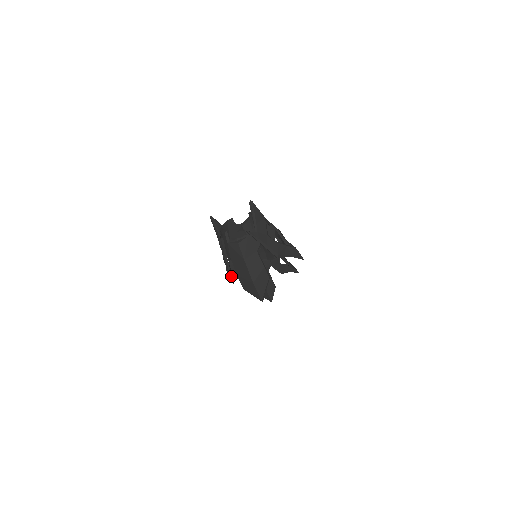
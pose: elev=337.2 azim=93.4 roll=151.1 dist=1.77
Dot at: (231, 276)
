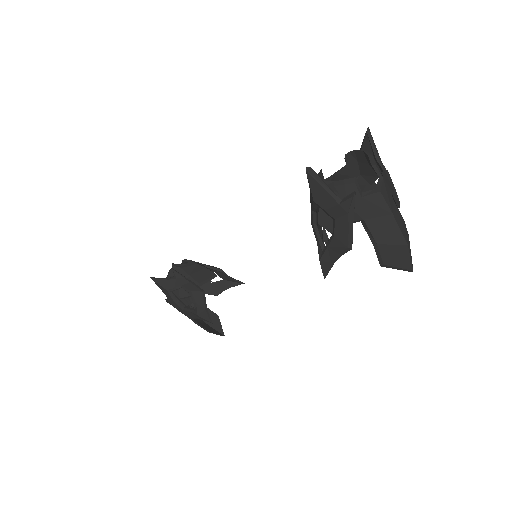
Dot at: occluded
